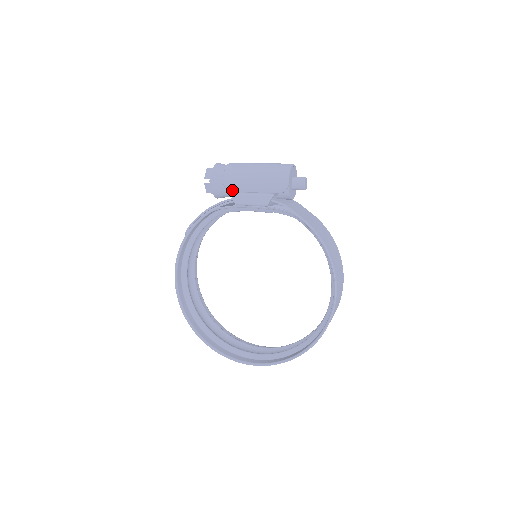
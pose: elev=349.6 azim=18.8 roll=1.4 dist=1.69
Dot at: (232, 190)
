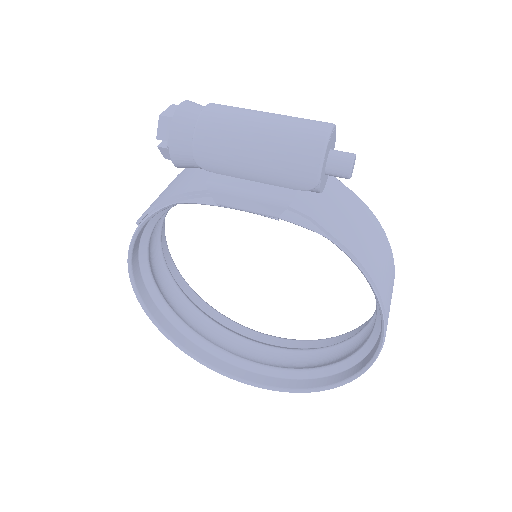
Dot at: (210, 171)
